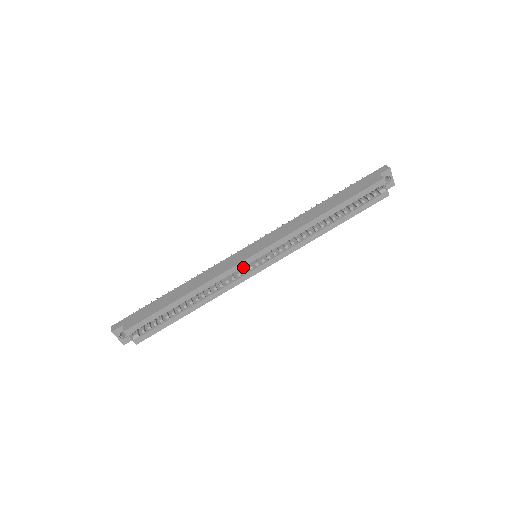
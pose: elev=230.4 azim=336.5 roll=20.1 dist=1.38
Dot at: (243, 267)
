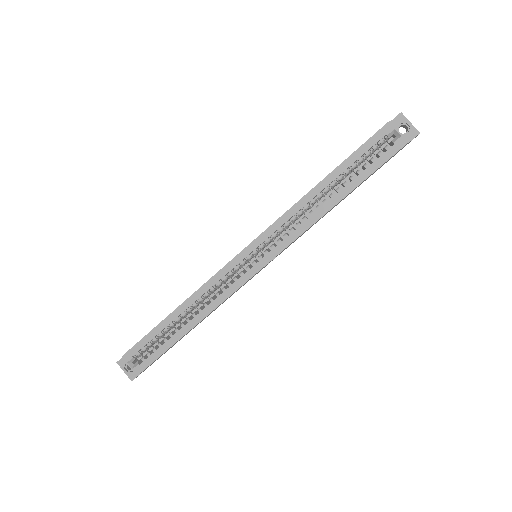
Dot at: (237, 267)
